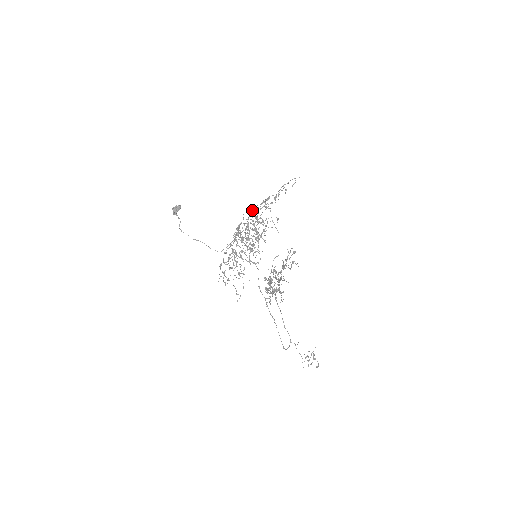
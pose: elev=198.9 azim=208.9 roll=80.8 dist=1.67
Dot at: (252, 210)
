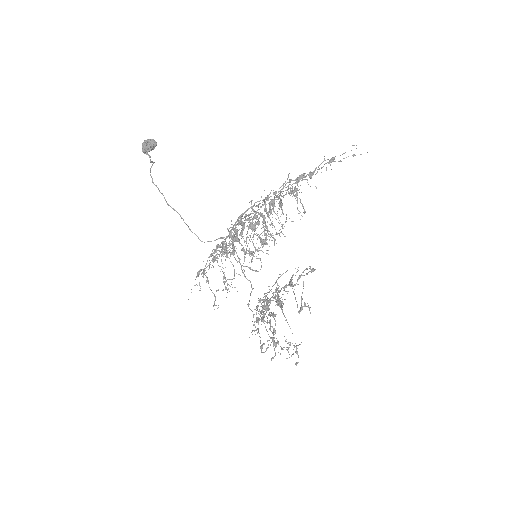
Dot at: (268, 196)
